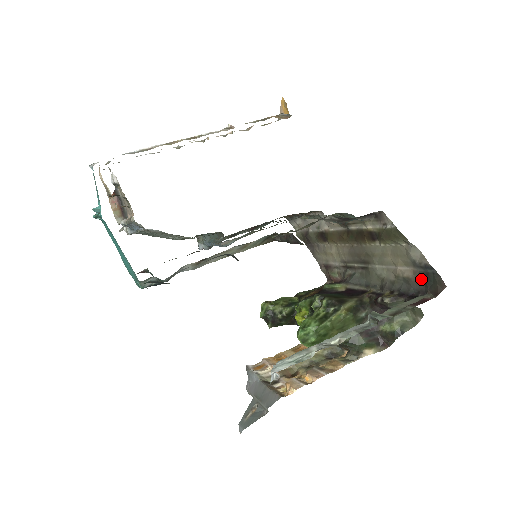
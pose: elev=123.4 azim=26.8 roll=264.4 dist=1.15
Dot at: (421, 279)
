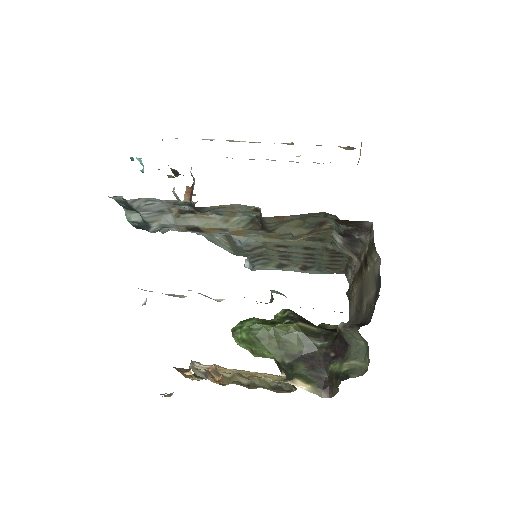
Dot at: (375, 299)
